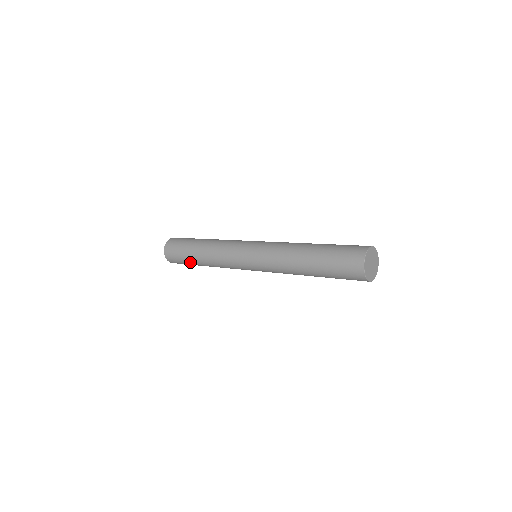
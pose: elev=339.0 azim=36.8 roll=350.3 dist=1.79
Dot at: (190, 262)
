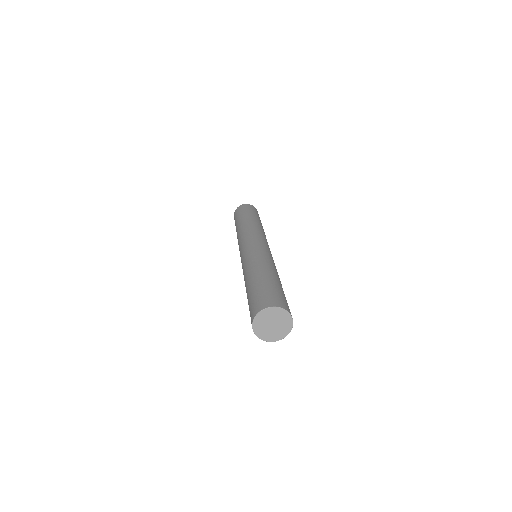
Dot at: occluded
